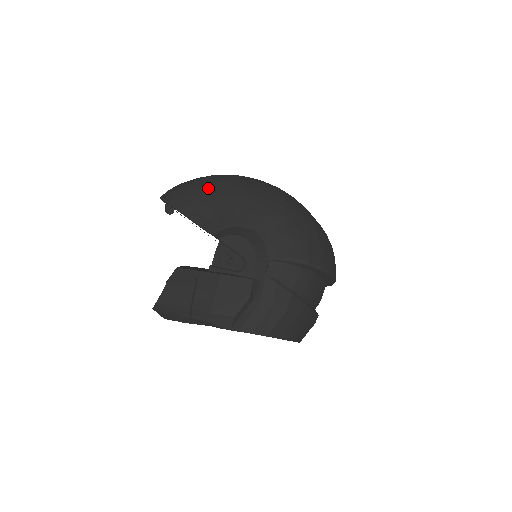
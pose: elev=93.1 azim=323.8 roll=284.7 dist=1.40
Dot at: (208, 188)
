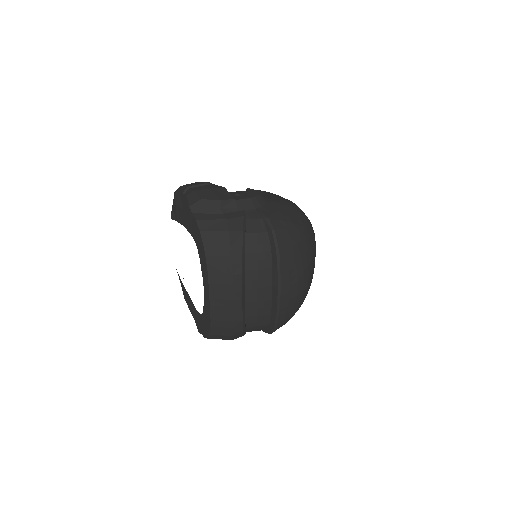
Dot at: (277, 195)
